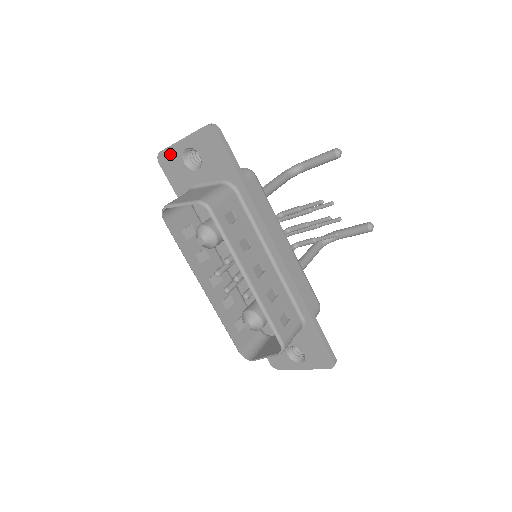
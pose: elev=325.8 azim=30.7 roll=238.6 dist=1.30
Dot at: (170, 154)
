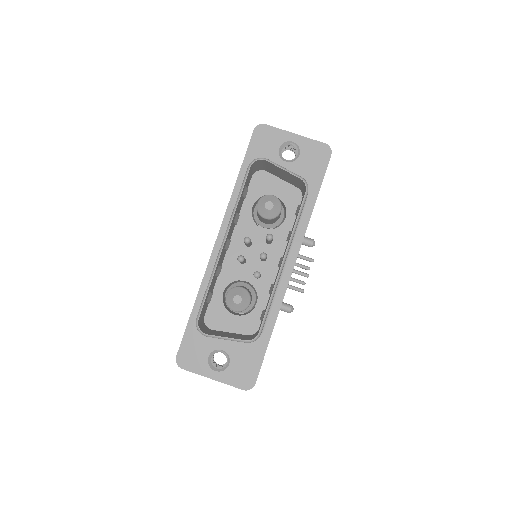
Dot at: (273, 133)
